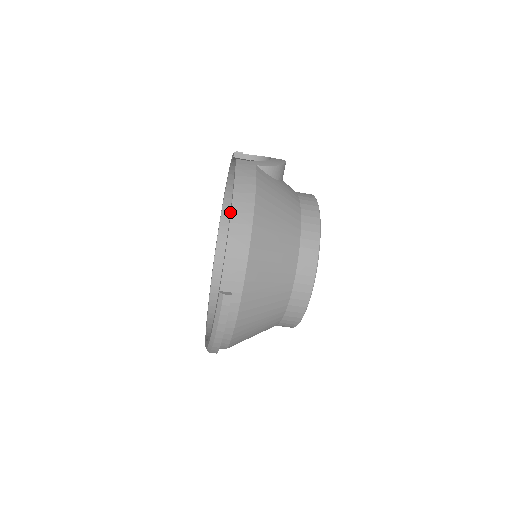
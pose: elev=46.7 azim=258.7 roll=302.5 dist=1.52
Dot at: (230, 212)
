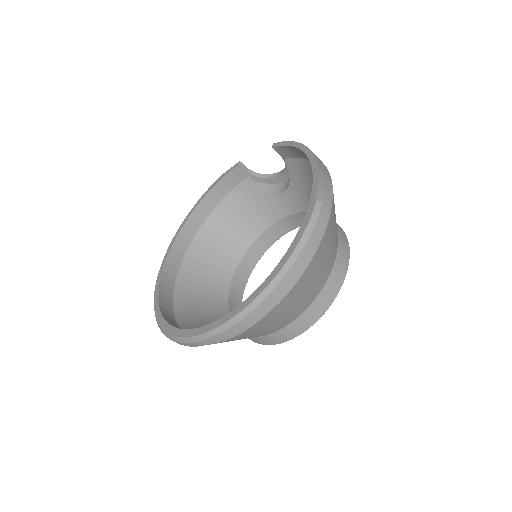
Dot at: (305, 152)
